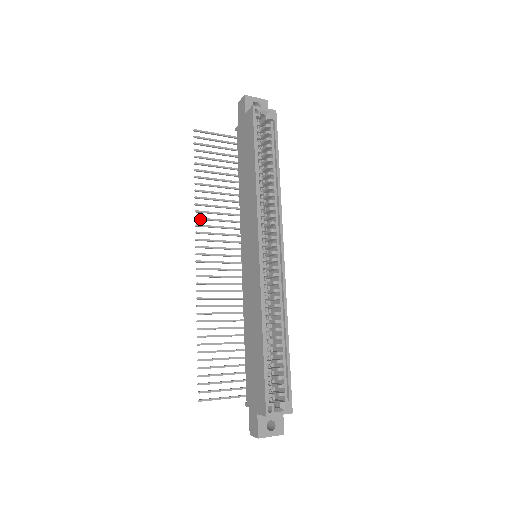
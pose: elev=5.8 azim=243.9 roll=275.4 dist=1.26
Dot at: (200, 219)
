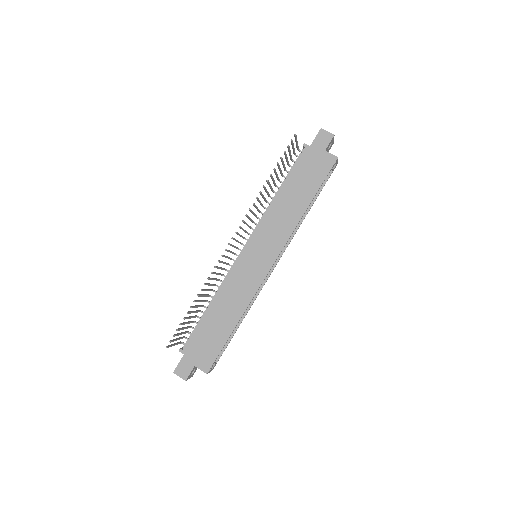
Dot at: (251, 211)
